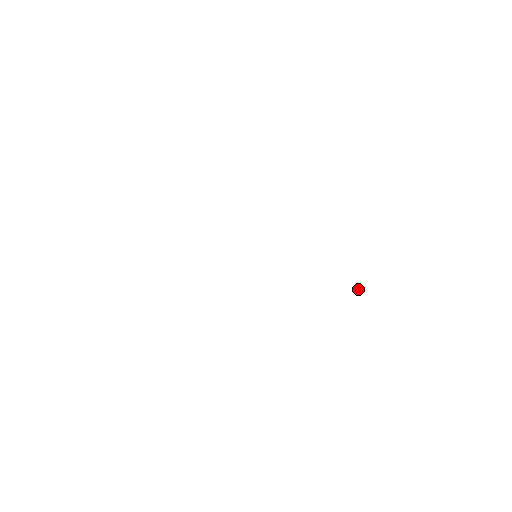
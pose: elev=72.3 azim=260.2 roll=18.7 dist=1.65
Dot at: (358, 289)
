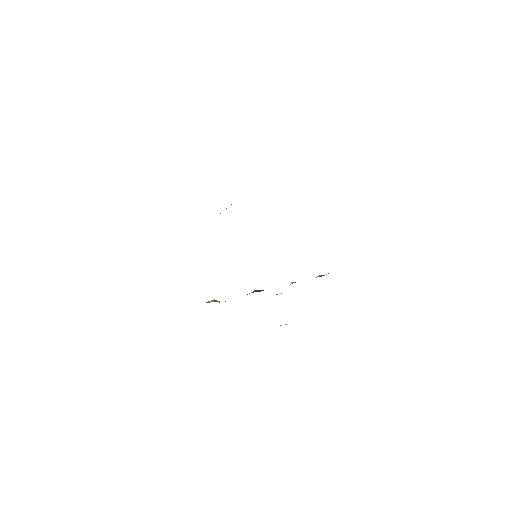
Dot at: (286, 324)
